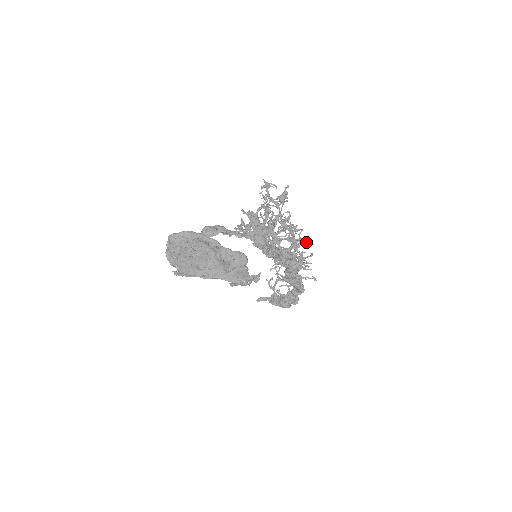
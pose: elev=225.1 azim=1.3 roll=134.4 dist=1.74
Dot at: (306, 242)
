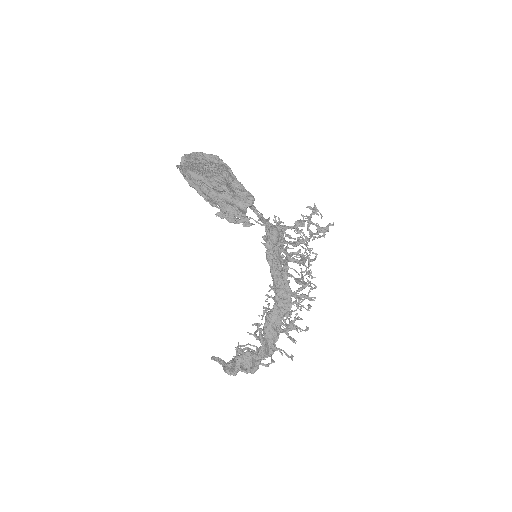
Dot at: (311, 306)
